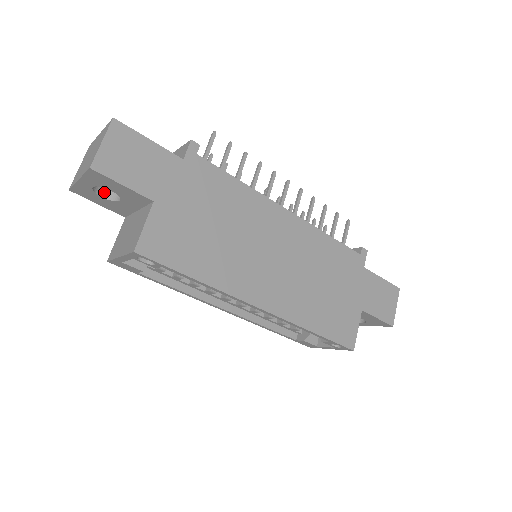
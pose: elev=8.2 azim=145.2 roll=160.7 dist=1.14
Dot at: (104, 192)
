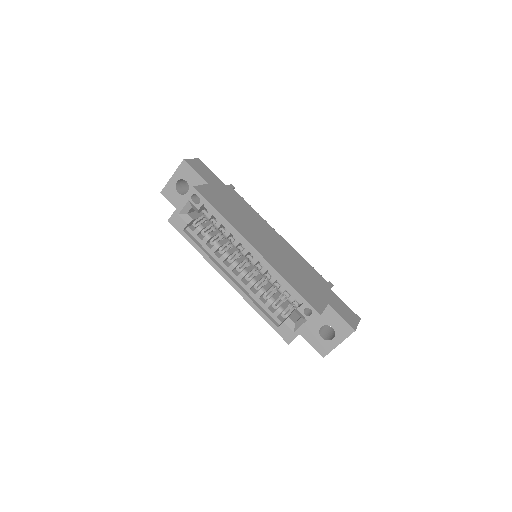
Dot at: (180, 192)
